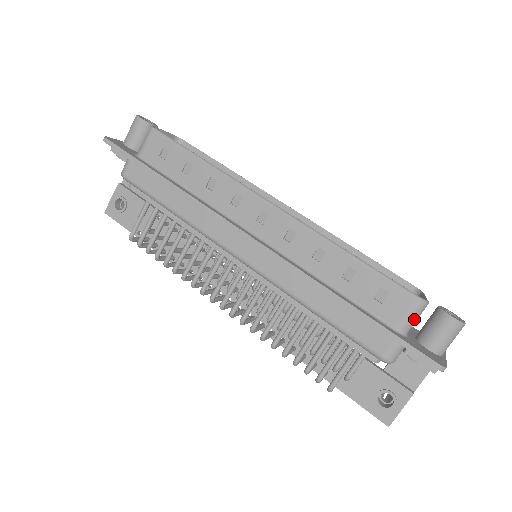
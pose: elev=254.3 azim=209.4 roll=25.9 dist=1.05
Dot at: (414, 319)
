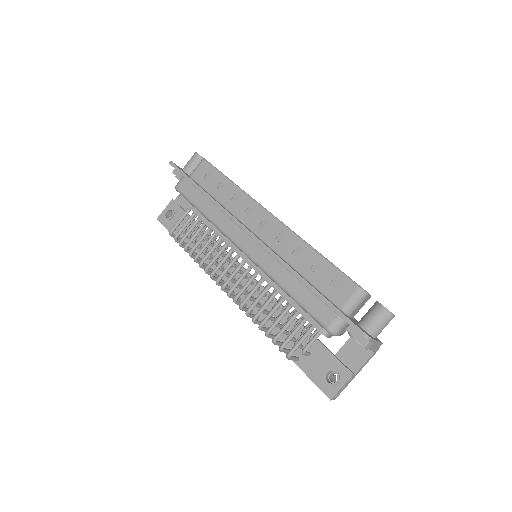
Dot at: (355, 303)
